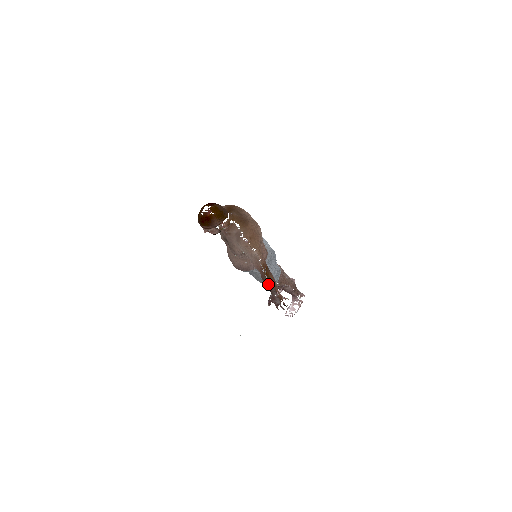
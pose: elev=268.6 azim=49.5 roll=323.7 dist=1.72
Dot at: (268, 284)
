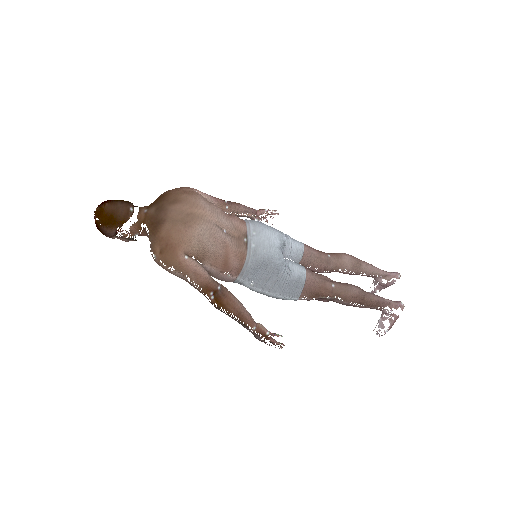
Dot at: (227, 314)
